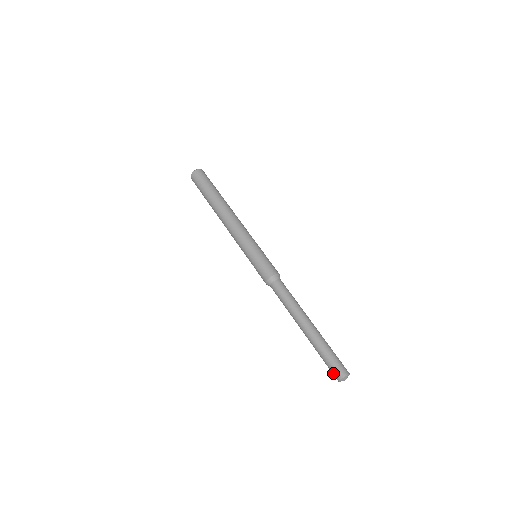
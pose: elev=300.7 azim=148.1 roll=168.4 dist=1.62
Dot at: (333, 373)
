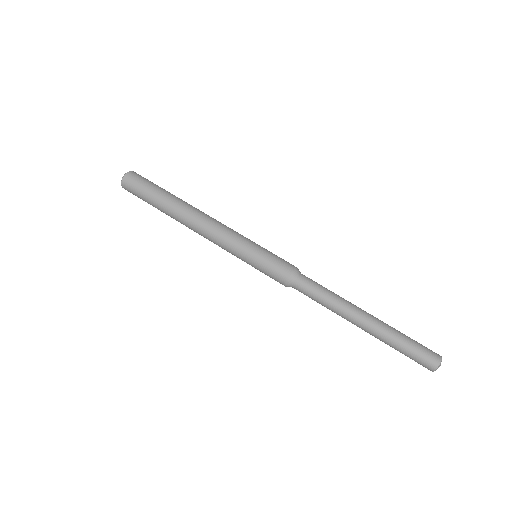
Dot at: (423, 363)
